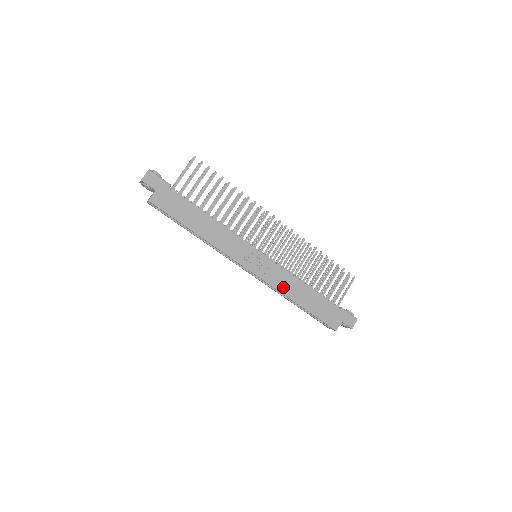
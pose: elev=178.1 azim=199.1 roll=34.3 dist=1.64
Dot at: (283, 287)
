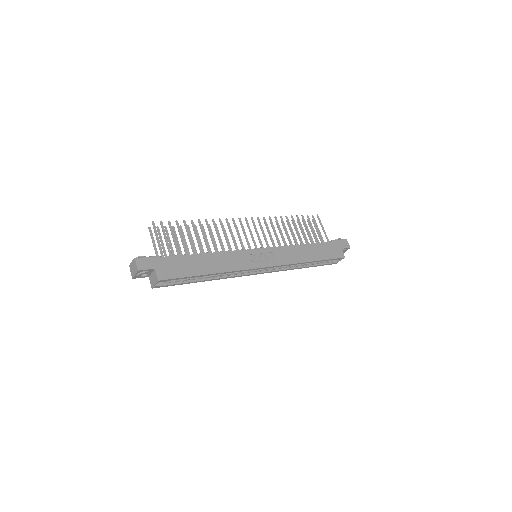
Dot at: (293, 259)
